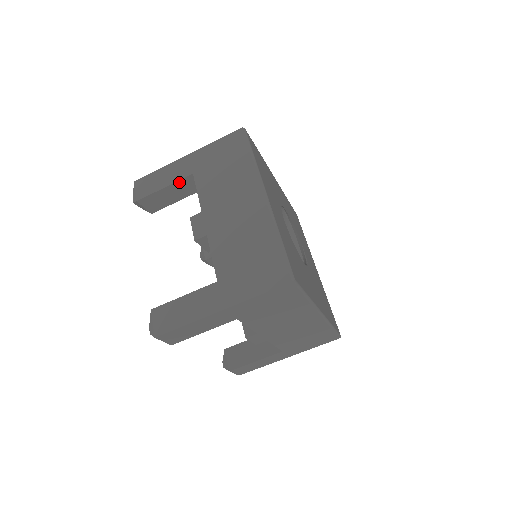
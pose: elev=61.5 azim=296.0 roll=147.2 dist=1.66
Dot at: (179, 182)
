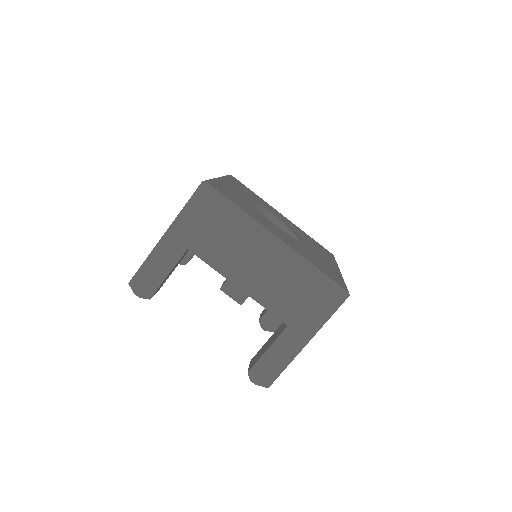
Dot at: occluded
